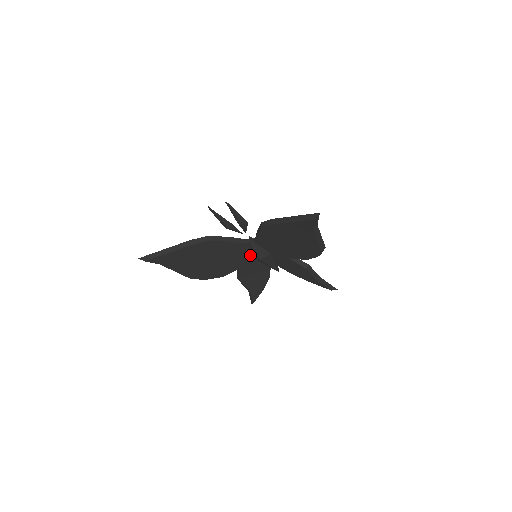
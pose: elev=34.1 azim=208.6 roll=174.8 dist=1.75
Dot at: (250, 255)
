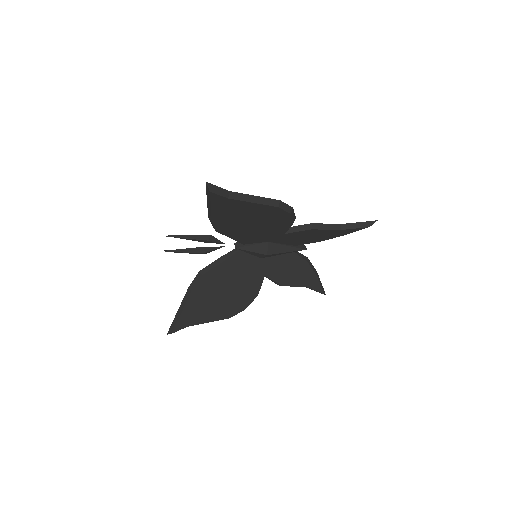
Dot at: (257, 258)
